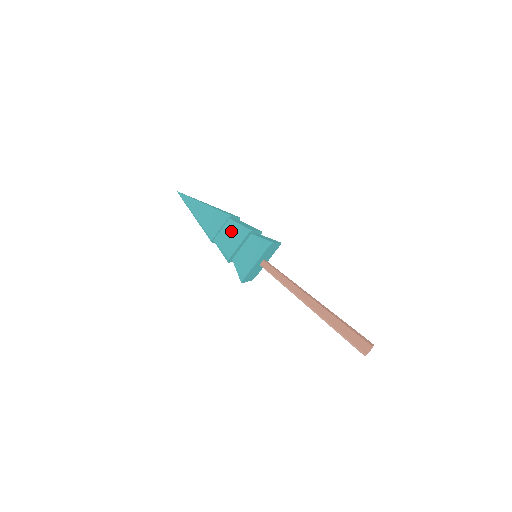
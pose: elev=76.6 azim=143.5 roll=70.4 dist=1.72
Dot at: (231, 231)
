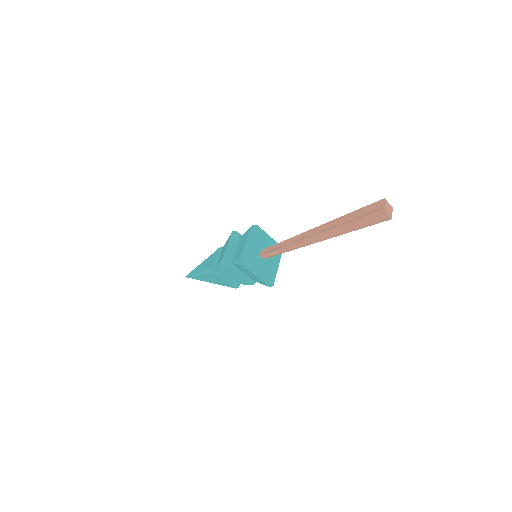
Dot at: (223, 248)
